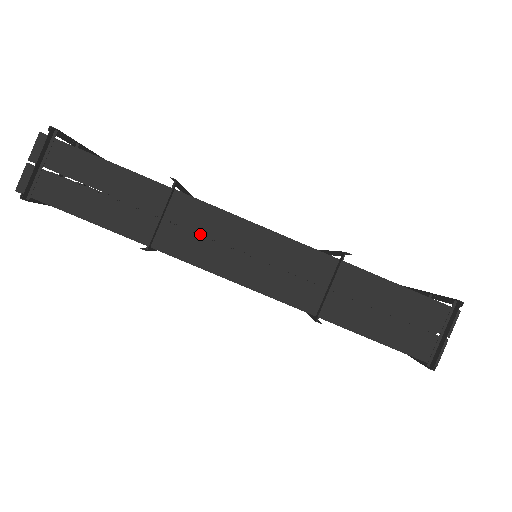
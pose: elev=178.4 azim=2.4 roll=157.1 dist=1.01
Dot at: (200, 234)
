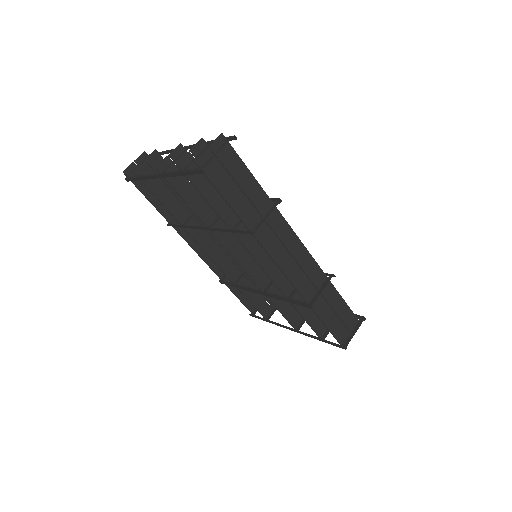
Dot at: occluded
